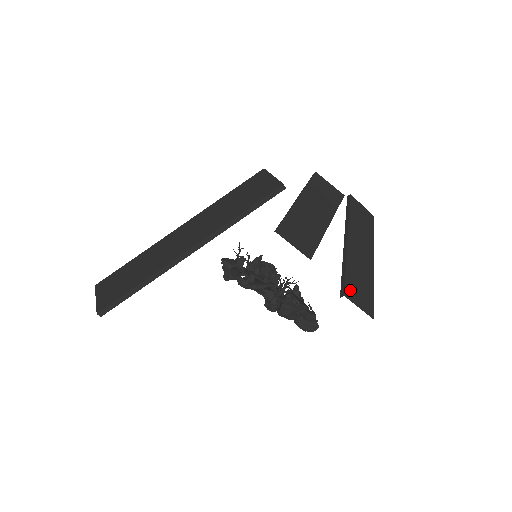
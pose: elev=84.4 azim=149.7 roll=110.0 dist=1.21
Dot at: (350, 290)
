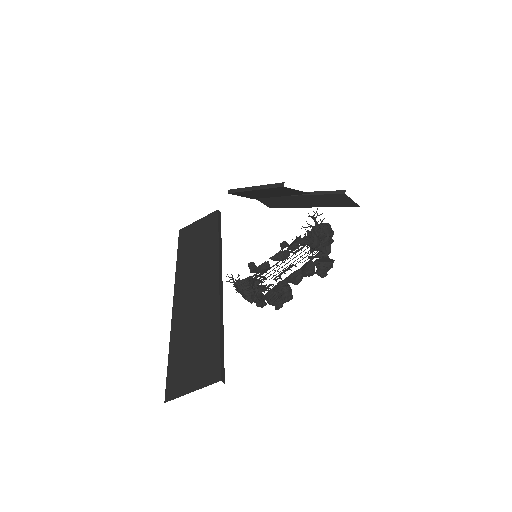
Dot at: occluded
